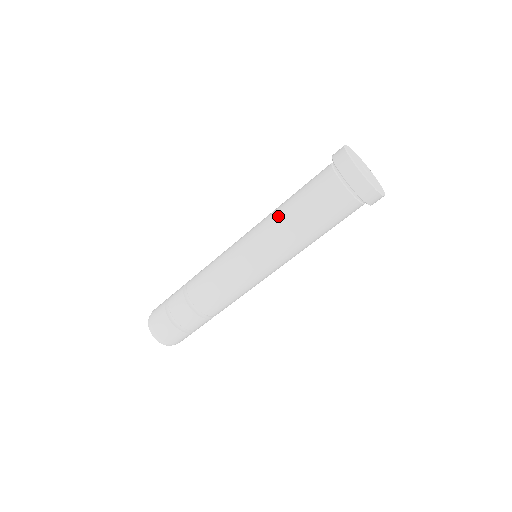
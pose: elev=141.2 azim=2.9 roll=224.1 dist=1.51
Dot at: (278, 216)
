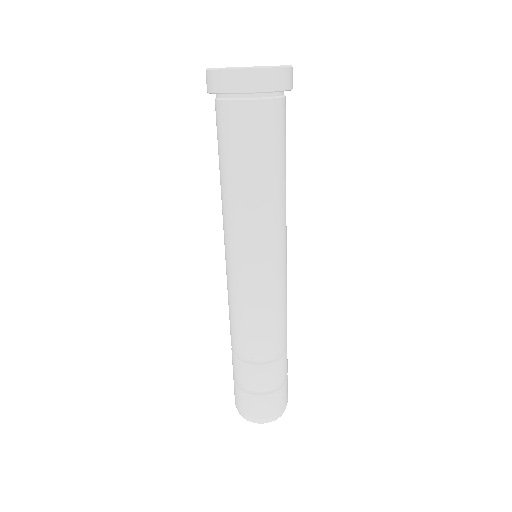
Dot at: (239, 201)
